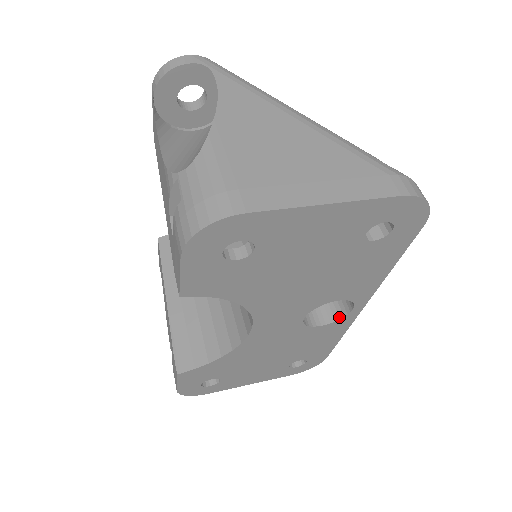
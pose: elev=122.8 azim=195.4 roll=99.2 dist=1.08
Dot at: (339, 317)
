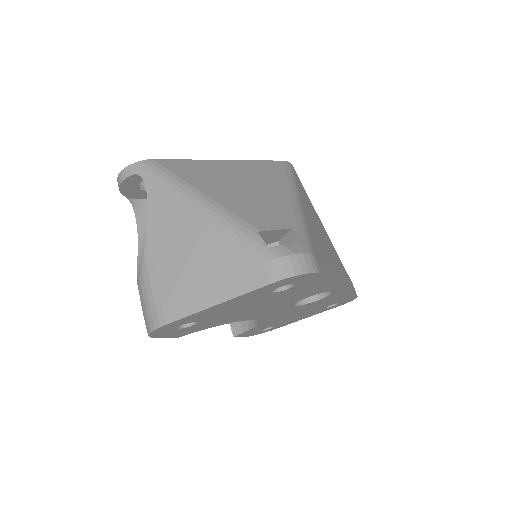
Dot at: (329, 293)
